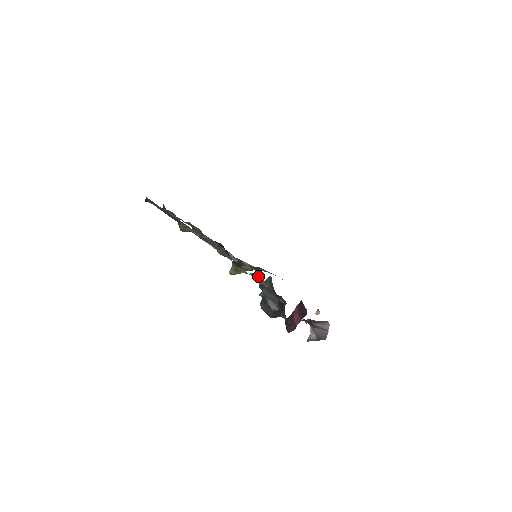
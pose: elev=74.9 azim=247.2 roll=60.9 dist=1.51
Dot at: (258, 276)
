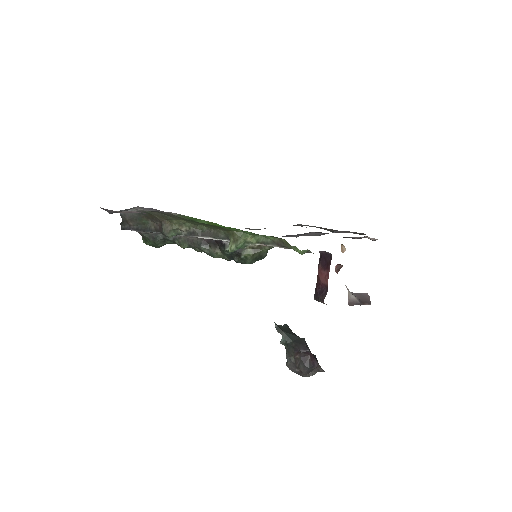
Dot at: (261, 237)
